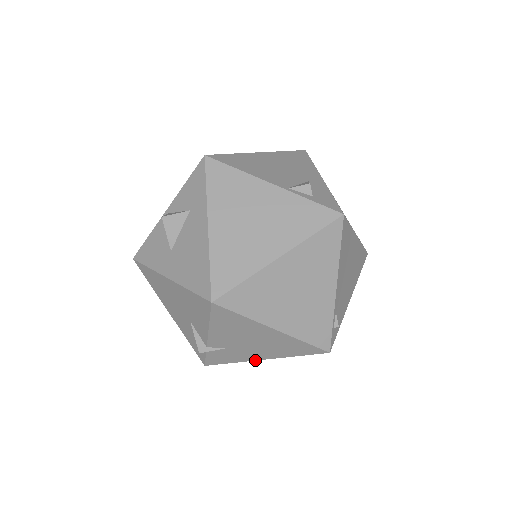
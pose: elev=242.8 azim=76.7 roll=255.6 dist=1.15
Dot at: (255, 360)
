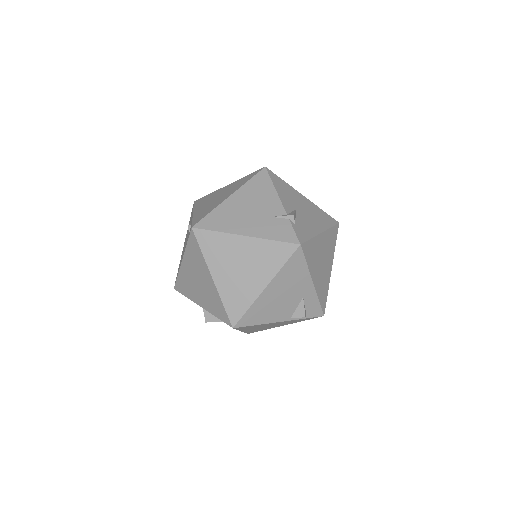
Dot at: occluded
